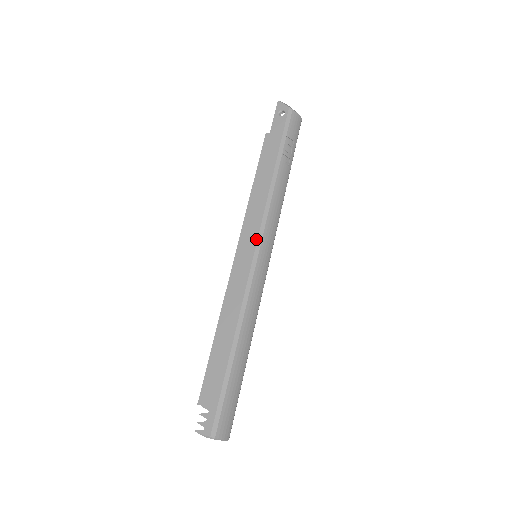
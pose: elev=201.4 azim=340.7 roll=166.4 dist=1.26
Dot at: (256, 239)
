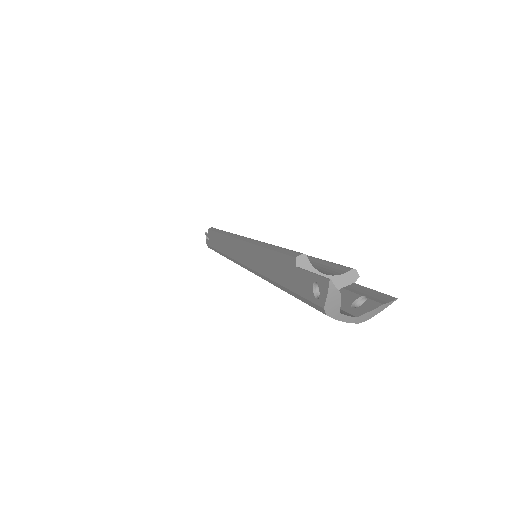
Dot at: (243, 263)
